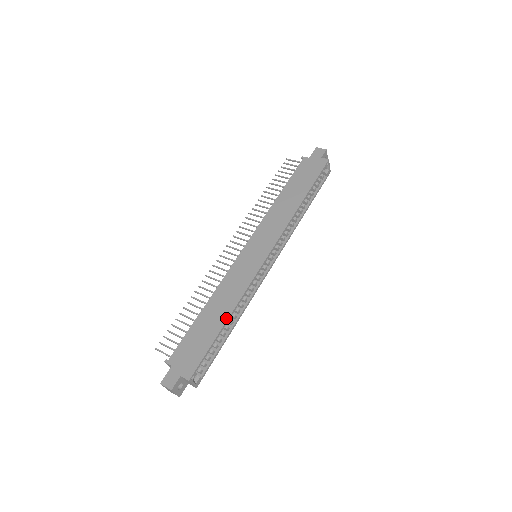
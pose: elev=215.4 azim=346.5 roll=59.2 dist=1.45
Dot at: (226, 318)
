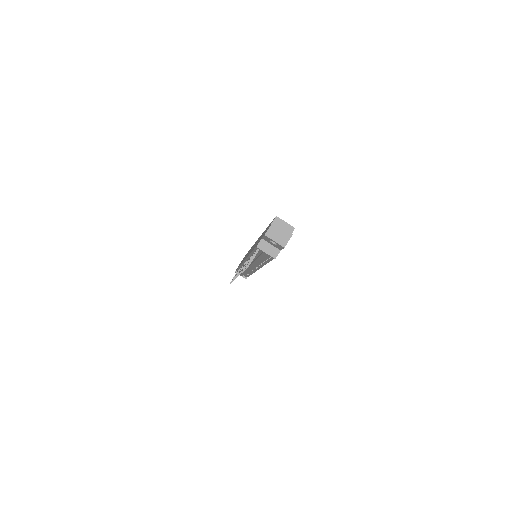
Dot at: occluded
